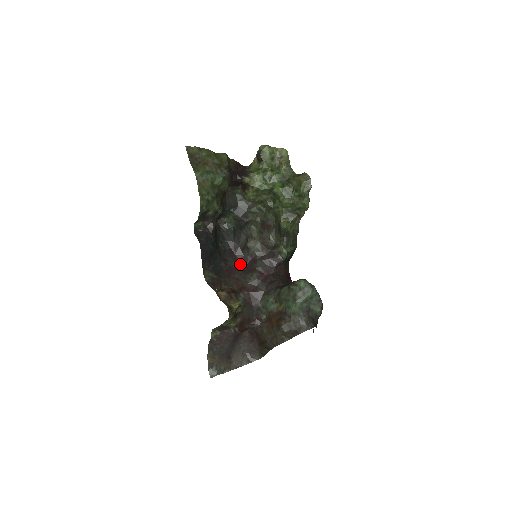
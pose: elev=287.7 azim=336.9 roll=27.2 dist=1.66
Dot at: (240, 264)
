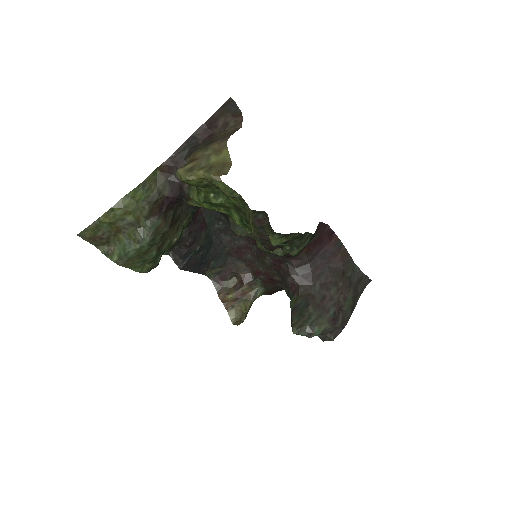
Dot at: (250, 241)
